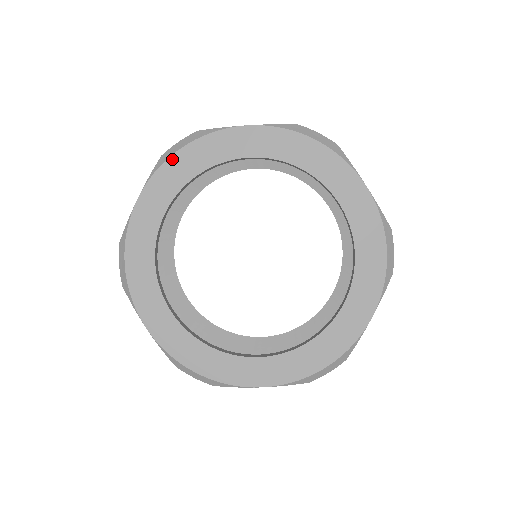
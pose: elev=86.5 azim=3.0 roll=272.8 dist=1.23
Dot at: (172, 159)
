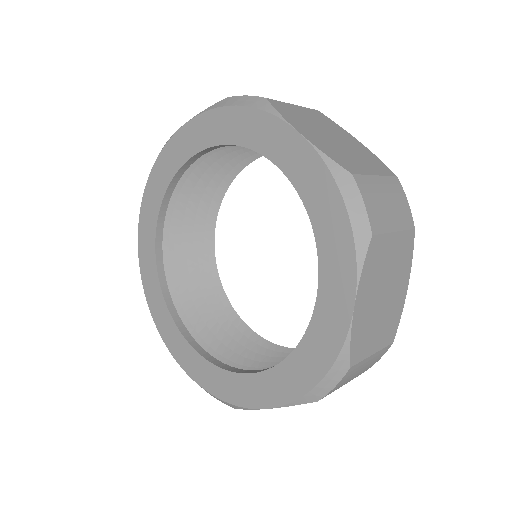
Dot at: (224, 110)
